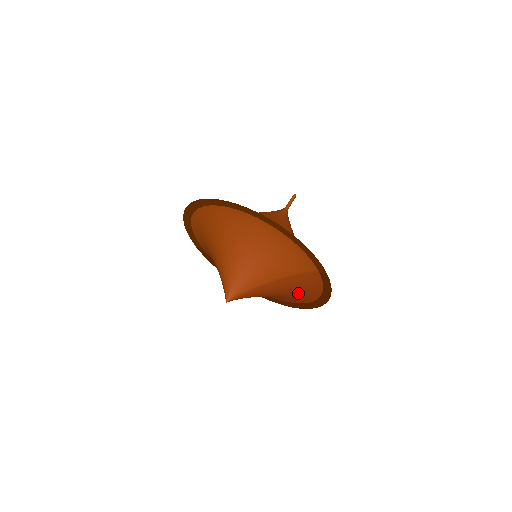
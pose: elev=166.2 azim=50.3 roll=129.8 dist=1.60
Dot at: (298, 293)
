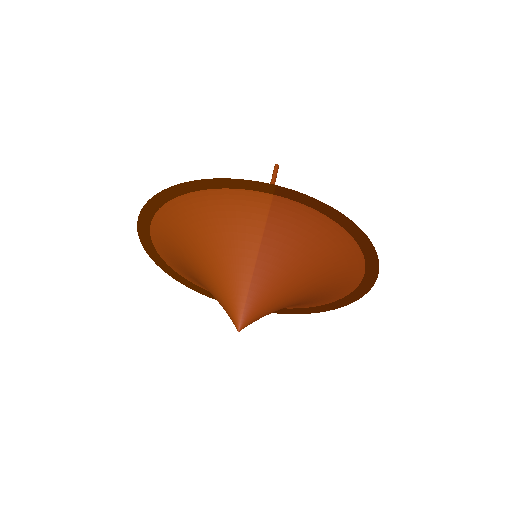
Dot at: (317, 250)
